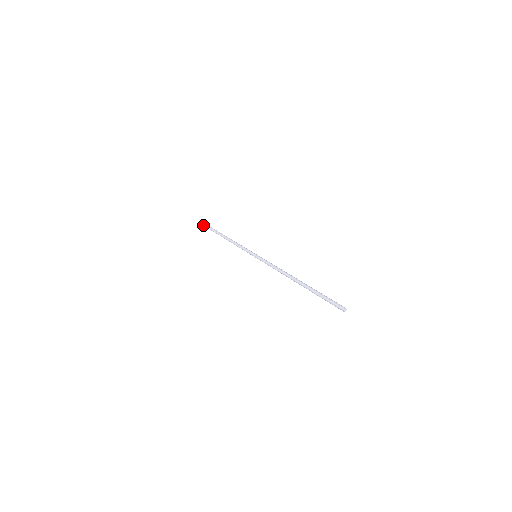
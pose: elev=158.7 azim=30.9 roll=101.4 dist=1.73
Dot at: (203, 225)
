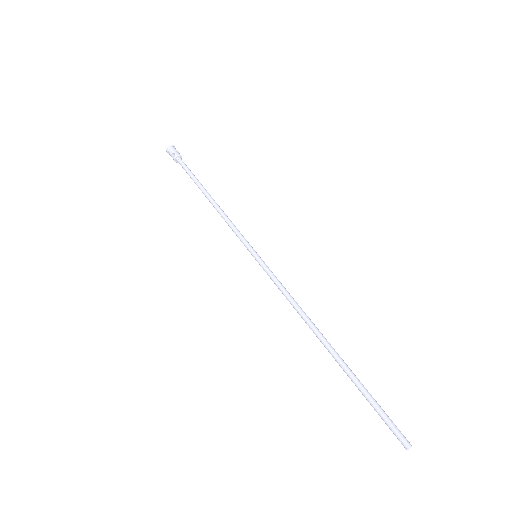
Dot at: occluded
